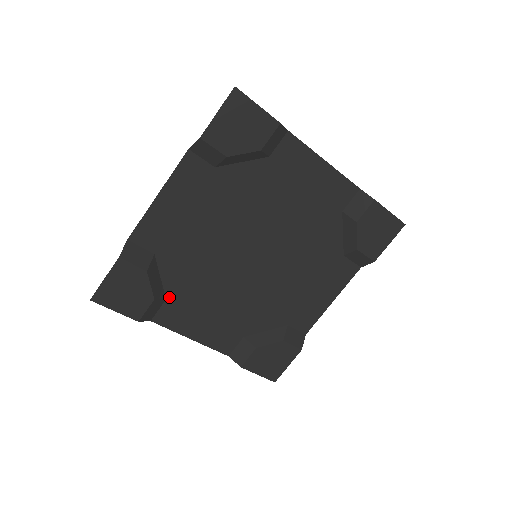
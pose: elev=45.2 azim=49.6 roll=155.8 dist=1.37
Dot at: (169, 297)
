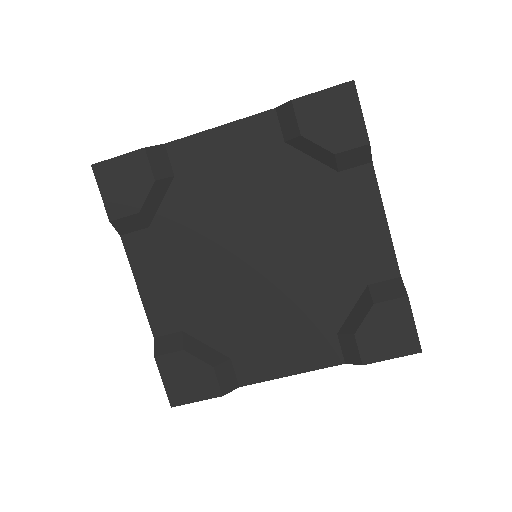
Dot at: (153, 227)
